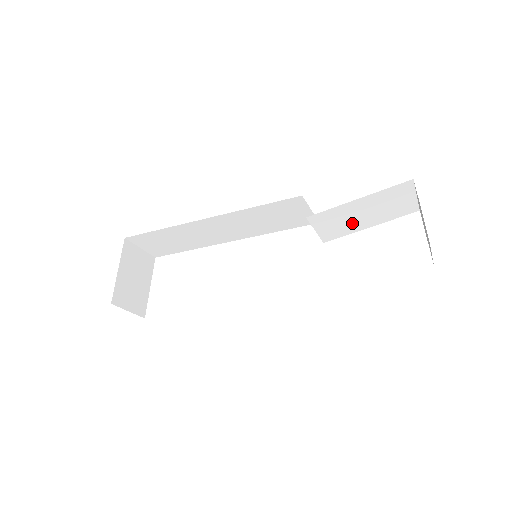
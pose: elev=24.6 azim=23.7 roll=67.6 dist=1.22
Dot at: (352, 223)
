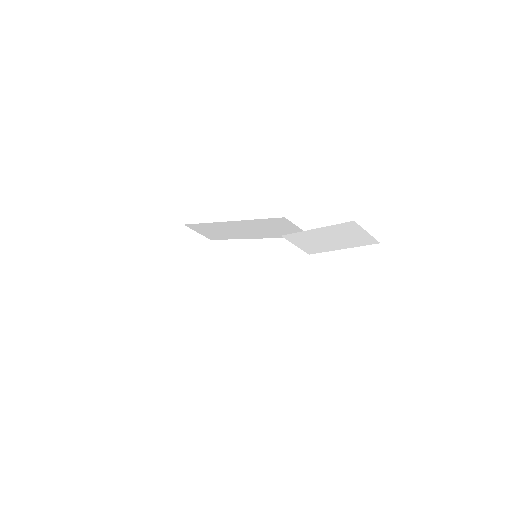
Dot at: (324, 244)
